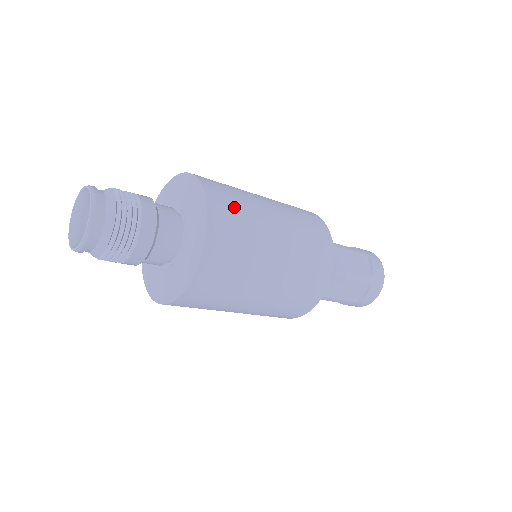
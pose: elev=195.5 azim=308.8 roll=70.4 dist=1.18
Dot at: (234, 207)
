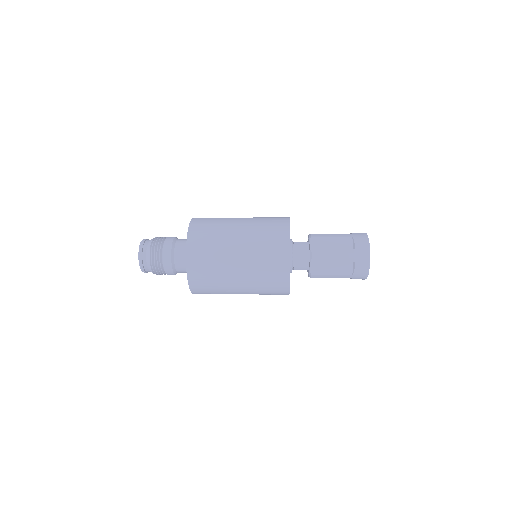
Dot at: (207, 230)
